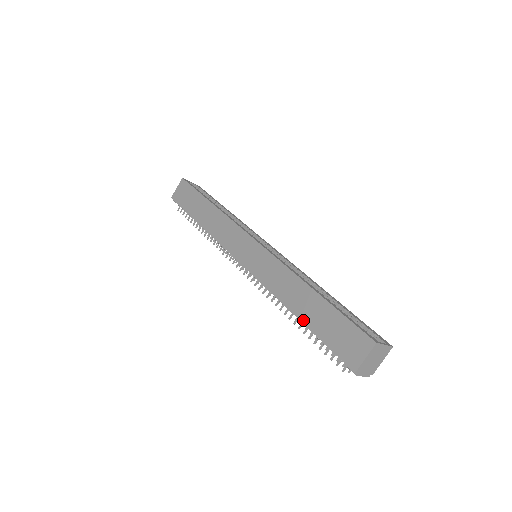
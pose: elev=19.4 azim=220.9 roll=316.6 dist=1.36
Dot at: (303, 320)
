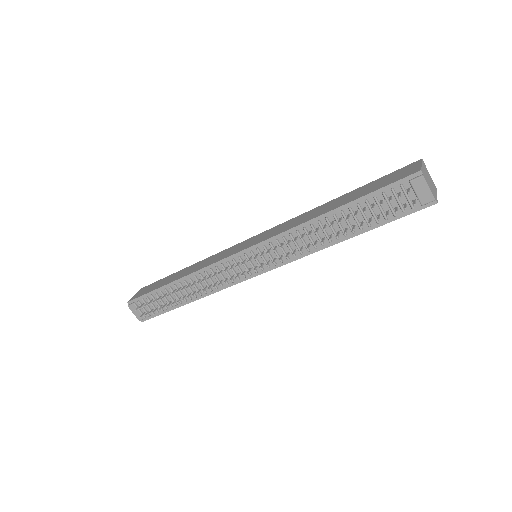
Dot at: (341, 205)
